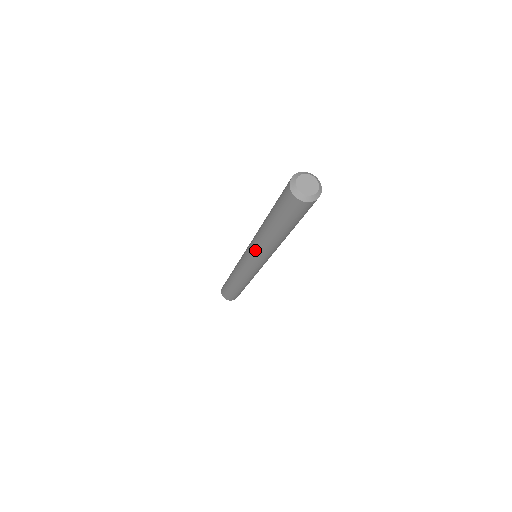
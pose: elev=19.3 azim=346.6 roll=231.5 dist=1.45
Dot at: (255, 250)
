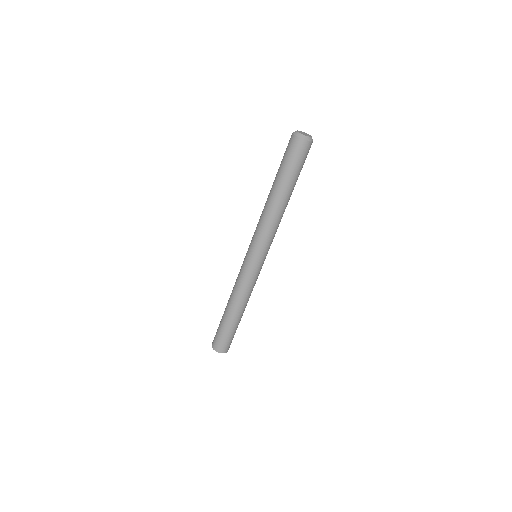
Dot at: (257, 227)
